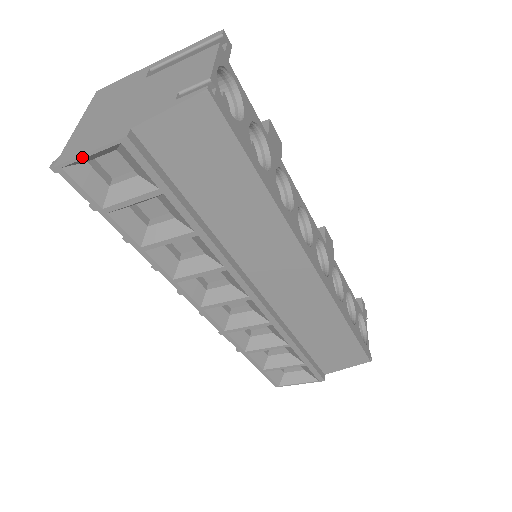
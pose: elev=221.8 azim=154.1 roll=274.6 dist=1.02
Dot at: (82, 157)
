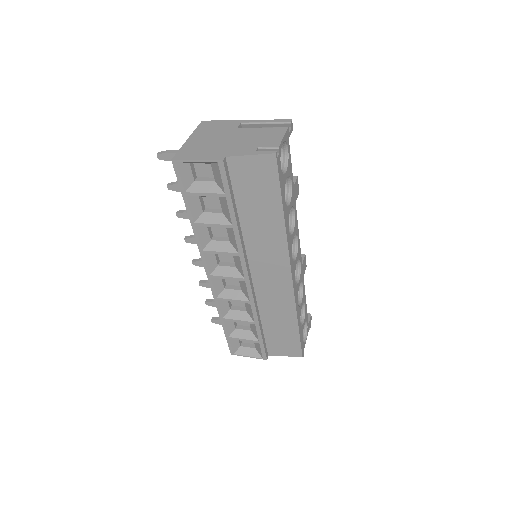
Dot at: (191, 161)
